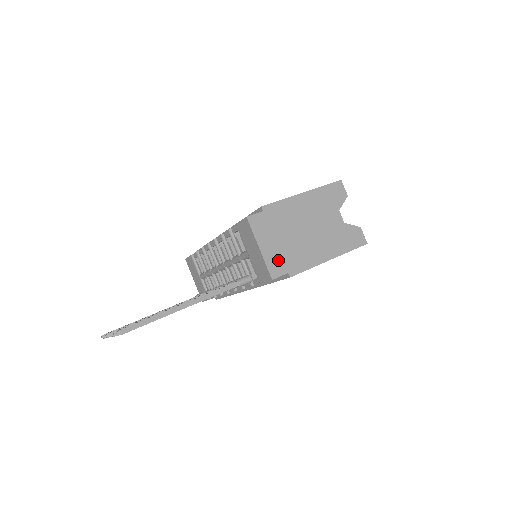
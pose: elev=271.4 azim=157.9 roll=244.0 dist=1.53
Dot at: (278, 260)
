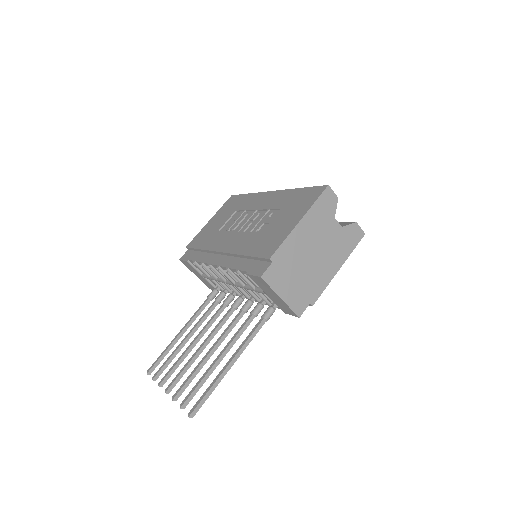
Dot at: (299, 298)
